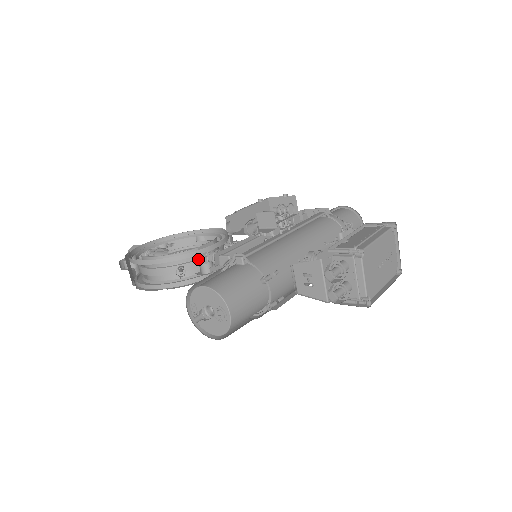
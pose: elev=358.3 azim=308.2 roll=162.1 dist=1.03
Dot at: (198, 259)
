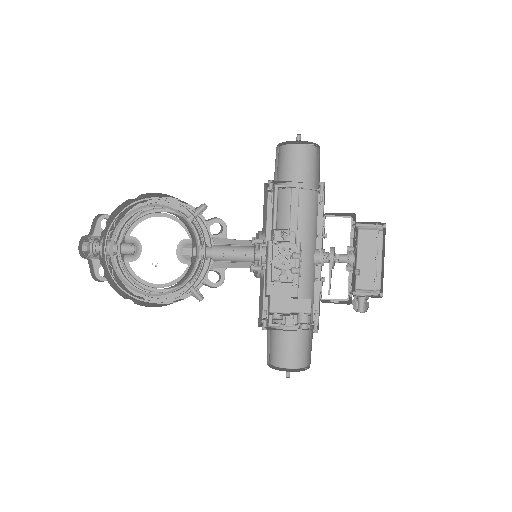
Dot at: (196, 269)
